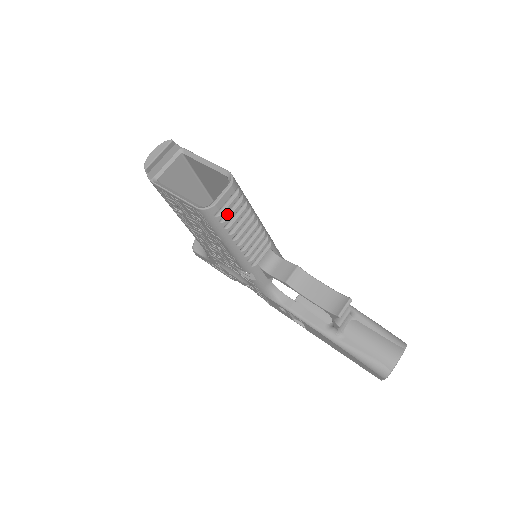
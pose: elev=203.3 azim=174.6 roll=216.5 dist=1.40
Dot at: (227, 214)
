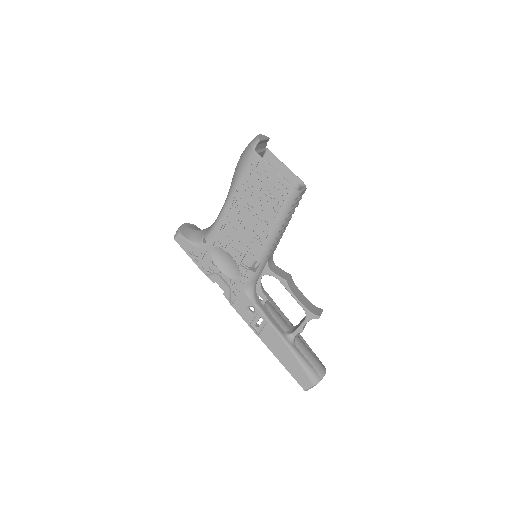
Dot at: (294, 205)
